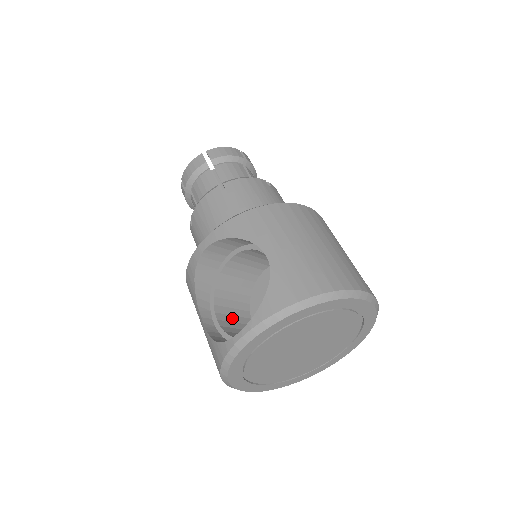
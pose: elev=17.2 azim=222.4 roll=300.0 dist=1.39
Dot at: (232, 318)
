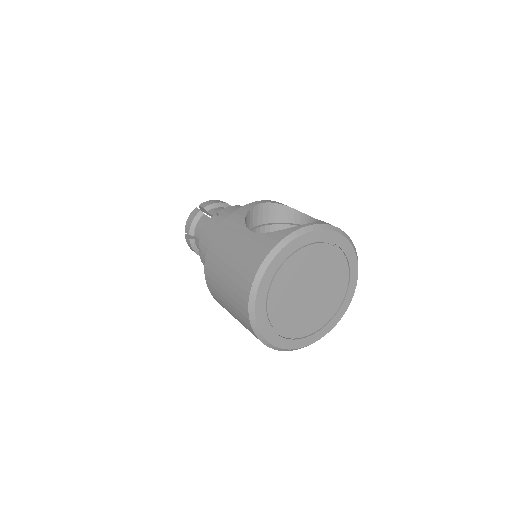
Dot at: occluded
